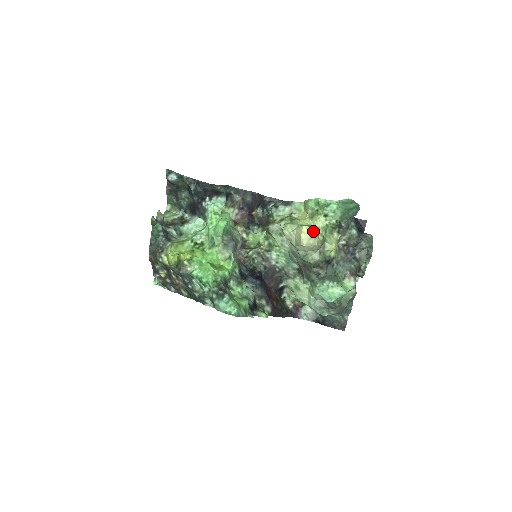
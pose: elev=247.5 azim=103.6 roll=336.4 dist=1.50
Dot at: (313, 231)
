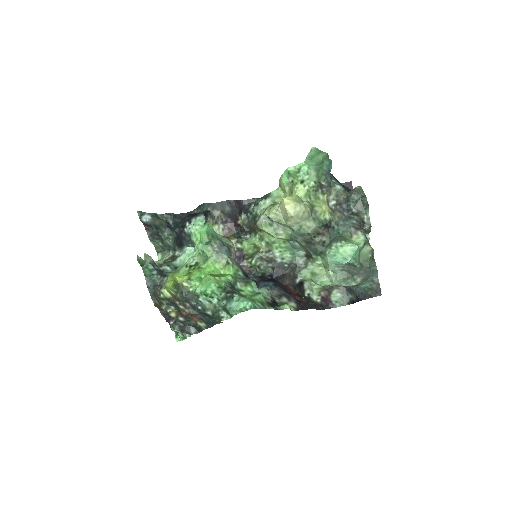
Dot at: (295, 199)
